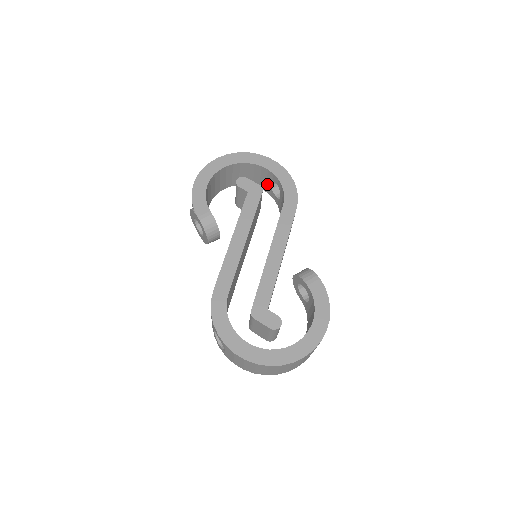
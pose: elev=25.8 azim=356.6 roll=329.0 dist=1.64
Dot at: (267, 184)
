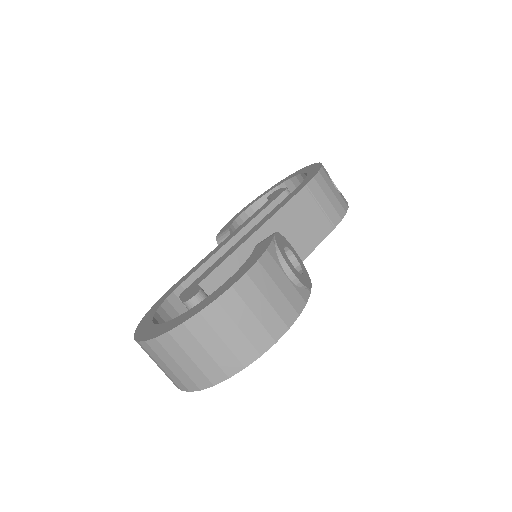
Dot at: occluded
